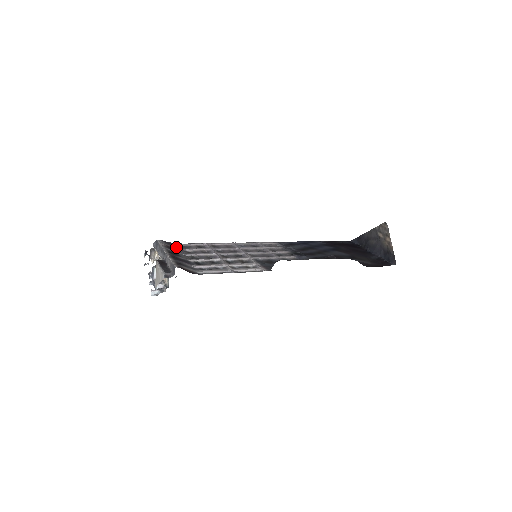
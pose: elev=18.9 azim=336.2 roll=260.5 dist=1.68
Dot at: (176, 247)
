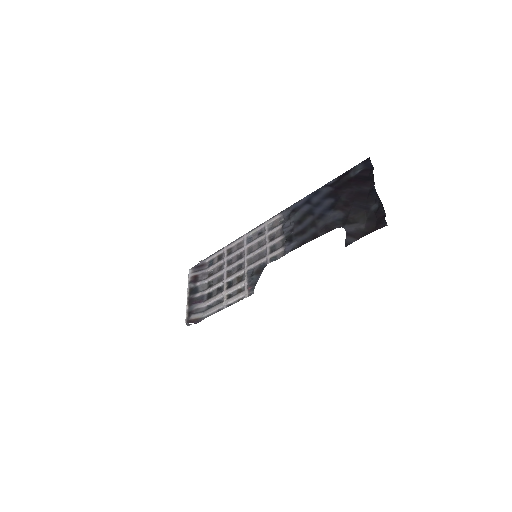
Dot at: (202, 270)
